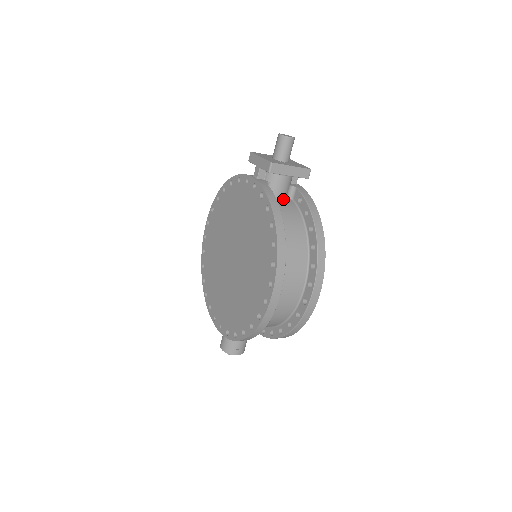
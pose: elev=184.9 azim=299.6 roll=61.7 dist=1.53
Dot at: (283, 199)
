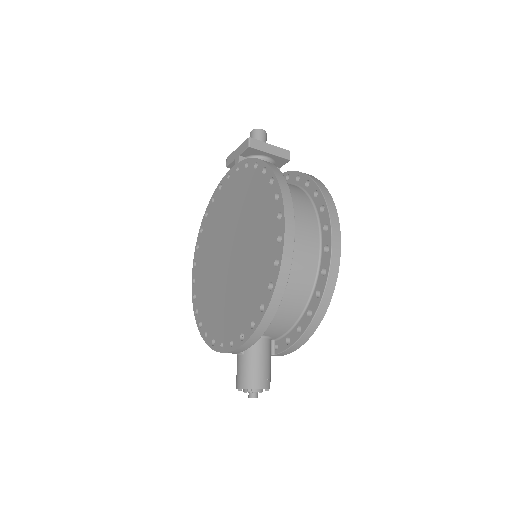
Dot at: occluded
